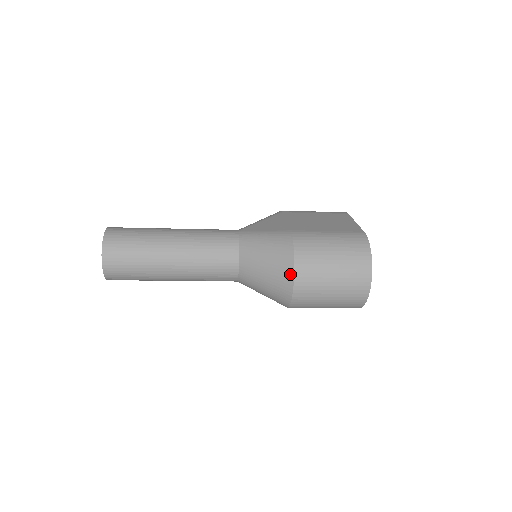
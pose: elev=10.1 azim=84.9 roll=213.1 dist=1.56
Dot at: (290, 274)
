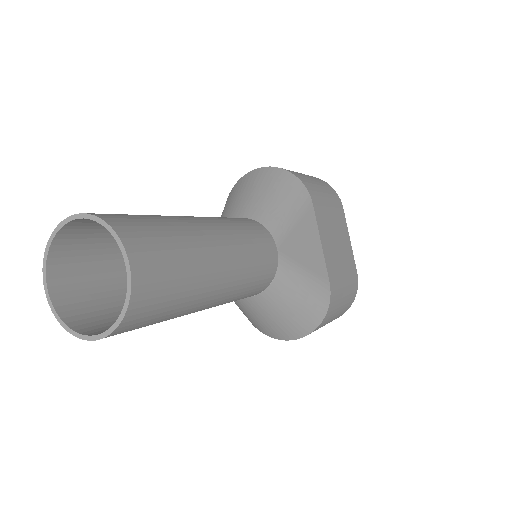
Dot at: (301, 335)
